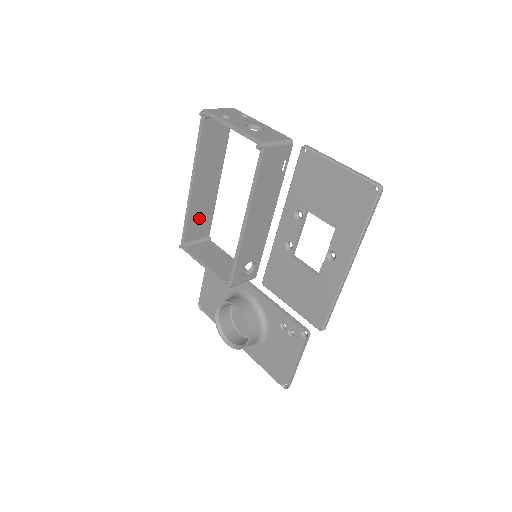
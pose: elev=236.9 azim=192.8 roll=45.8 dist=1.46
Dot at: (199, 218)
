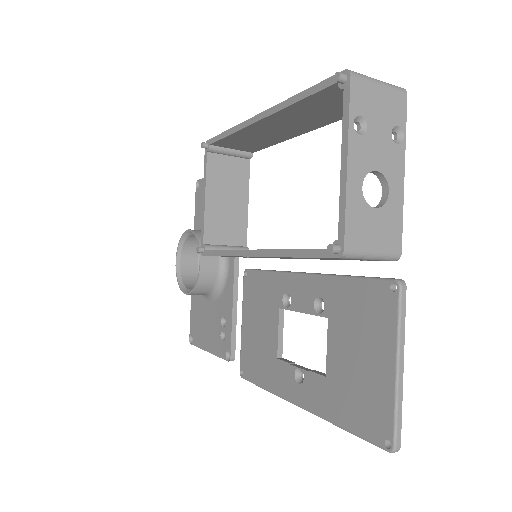
Dot at: (248, 140)
